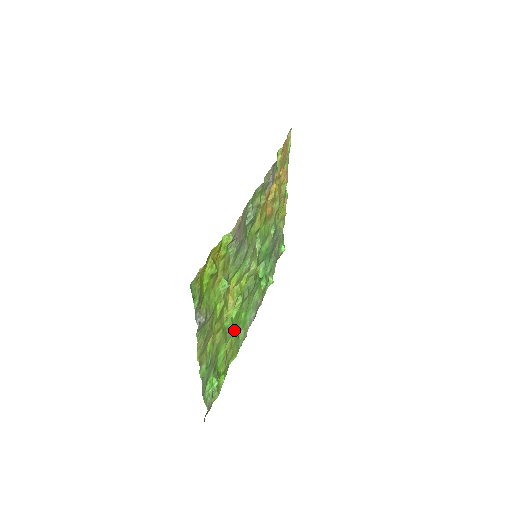
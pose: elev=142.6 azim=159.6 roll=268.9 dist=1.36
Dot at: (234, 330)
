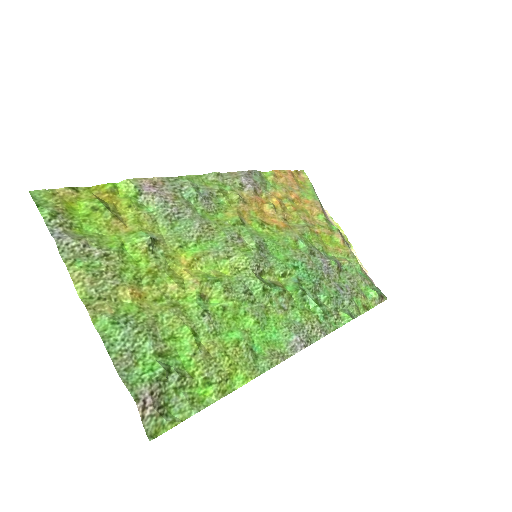
Dot at: (228, 332)
